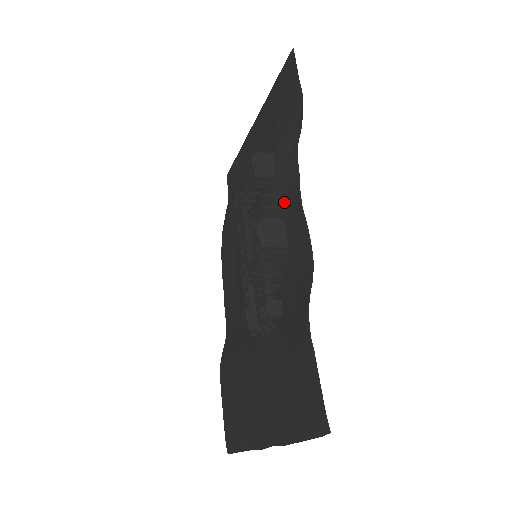
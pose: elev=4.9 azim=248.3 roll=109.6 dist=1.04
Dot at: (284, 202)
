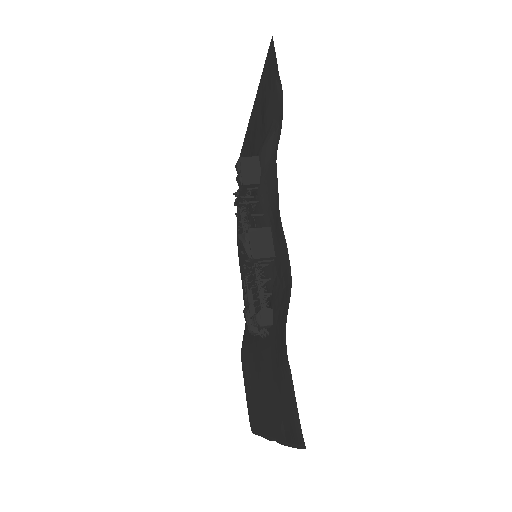
Dot at: (269, 210)
